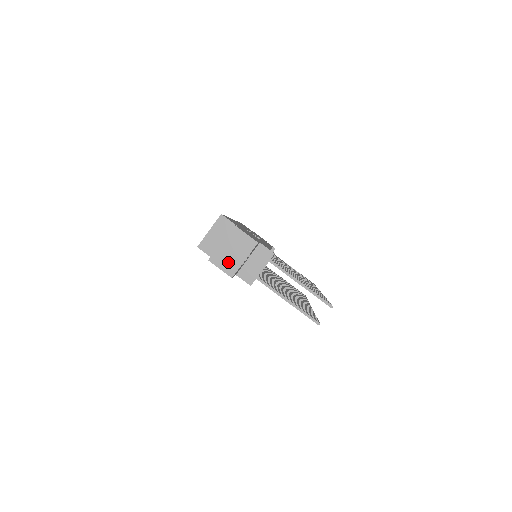
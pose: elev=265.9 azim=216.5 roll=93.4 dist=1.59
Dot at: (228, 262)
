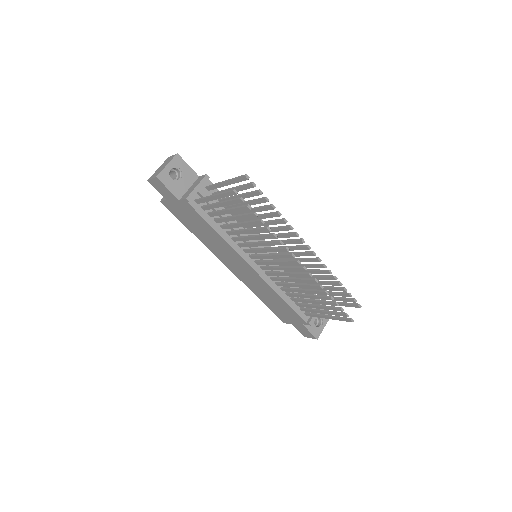
Dot at: (157, 173)
